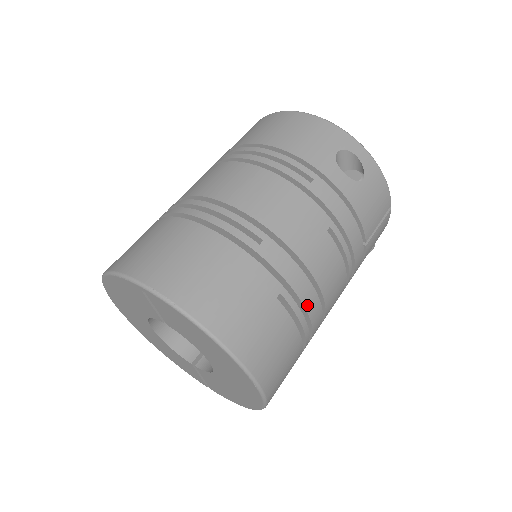
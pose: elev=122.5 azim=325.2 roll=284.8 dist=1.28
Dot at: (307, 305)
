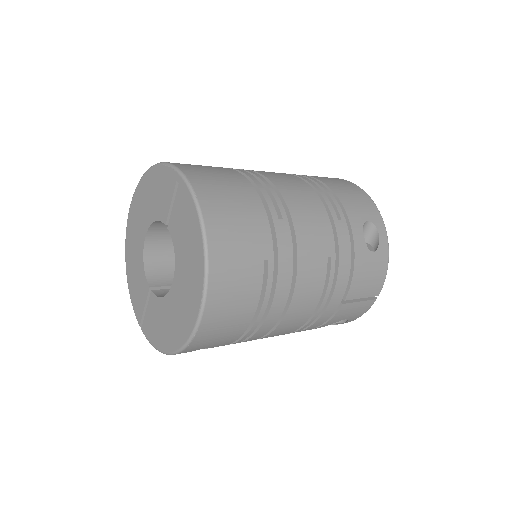
Dot at: (278, 291)
